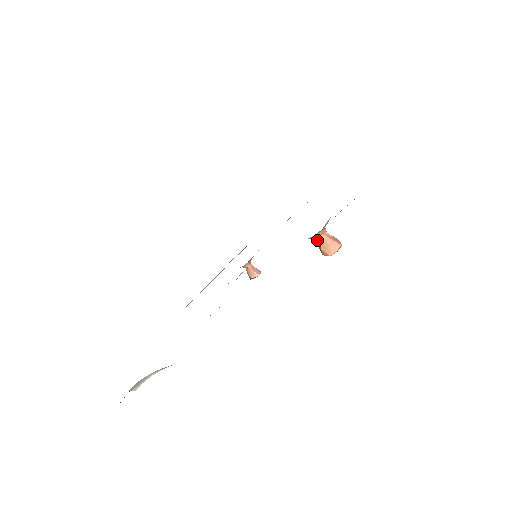
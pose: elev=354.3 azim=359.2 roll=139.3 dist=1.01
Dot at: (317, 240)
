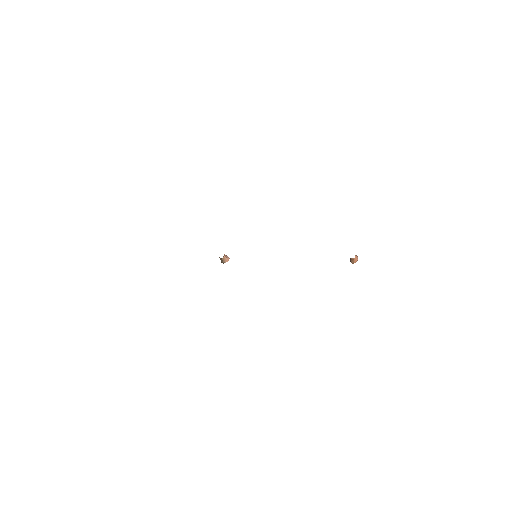
Dot at: (353, 259)
